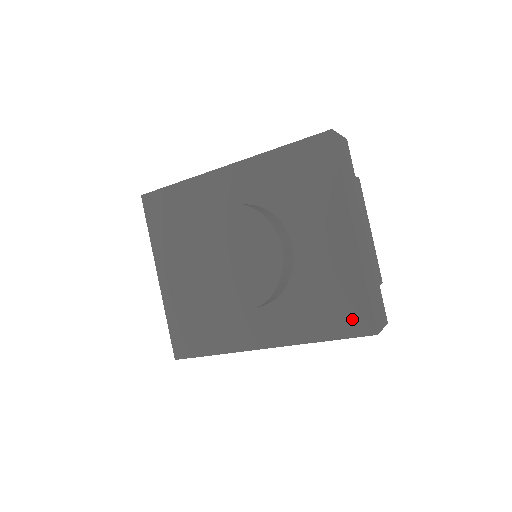
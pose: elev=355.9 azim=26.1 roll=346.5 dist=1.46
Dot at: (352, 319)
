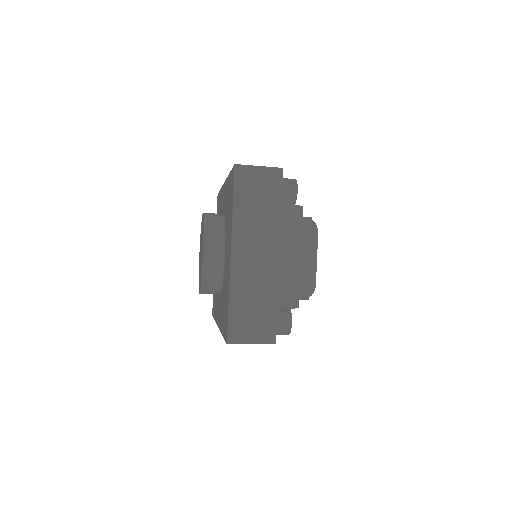
Dot at: (225, 325)
